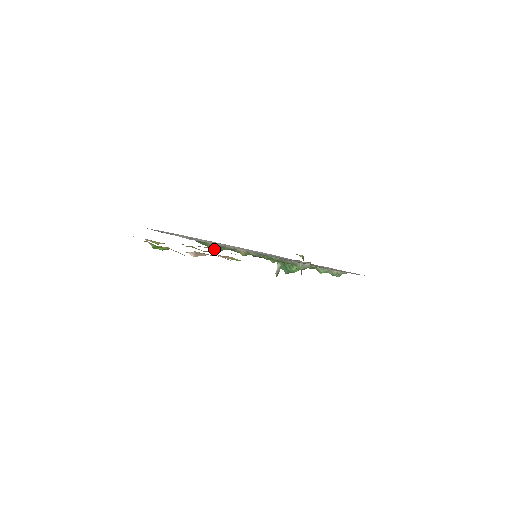
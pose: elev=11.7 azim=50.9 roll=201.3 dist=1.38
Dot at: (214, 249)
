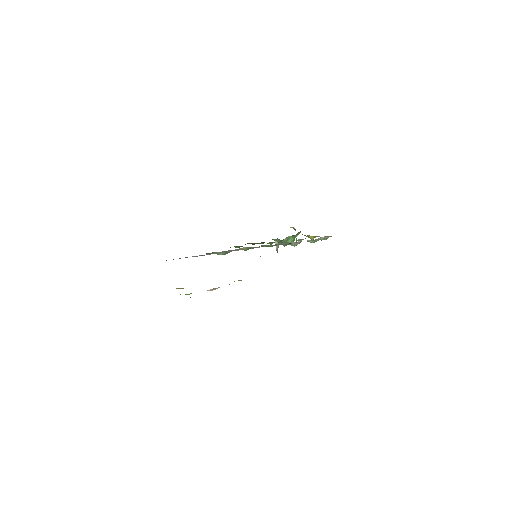
Dot at: occluded
